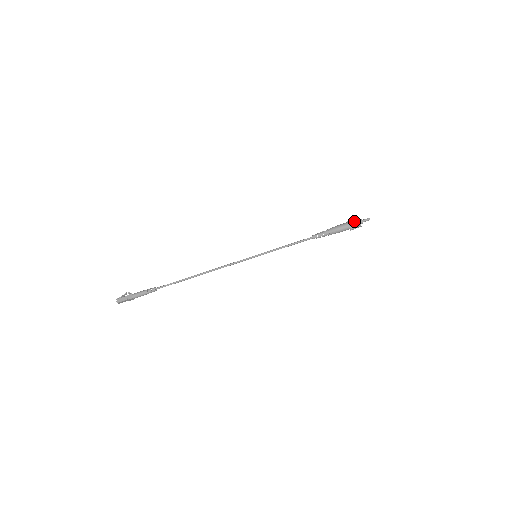
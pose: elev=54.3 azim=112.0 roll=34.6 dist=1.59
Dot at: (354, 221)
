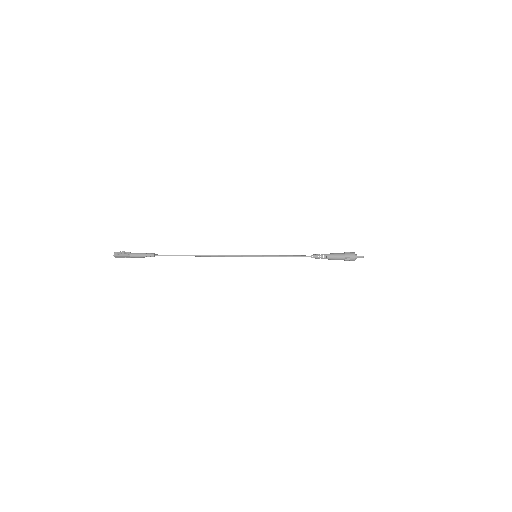
Dot at: (350, 260)
